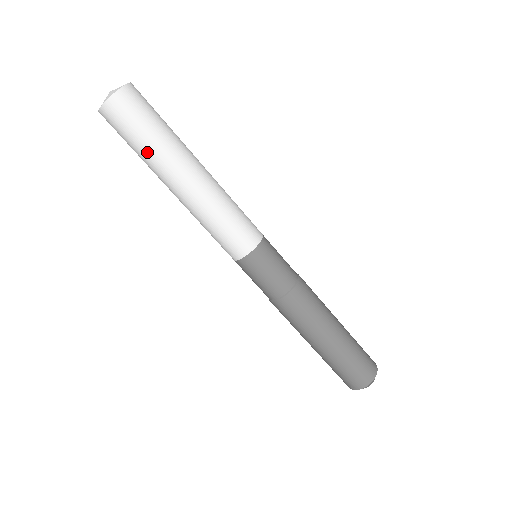
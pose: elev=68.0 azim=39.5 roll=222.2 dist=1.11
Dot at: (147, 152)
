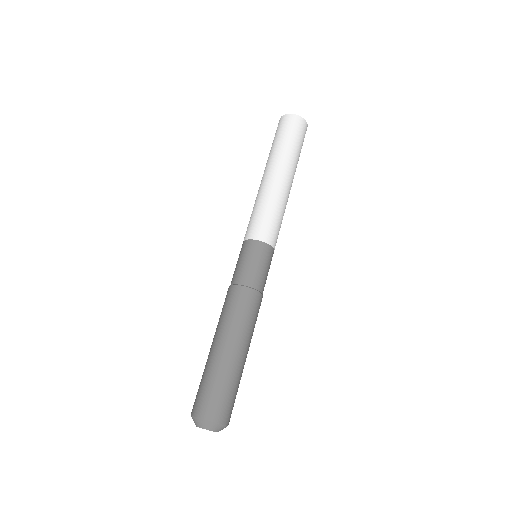
Dot at: (271, 150)
